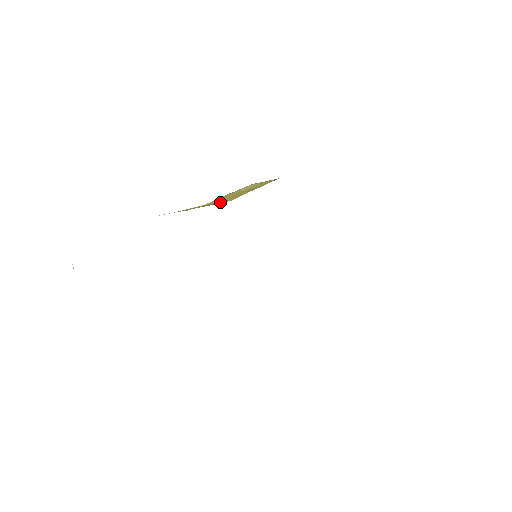
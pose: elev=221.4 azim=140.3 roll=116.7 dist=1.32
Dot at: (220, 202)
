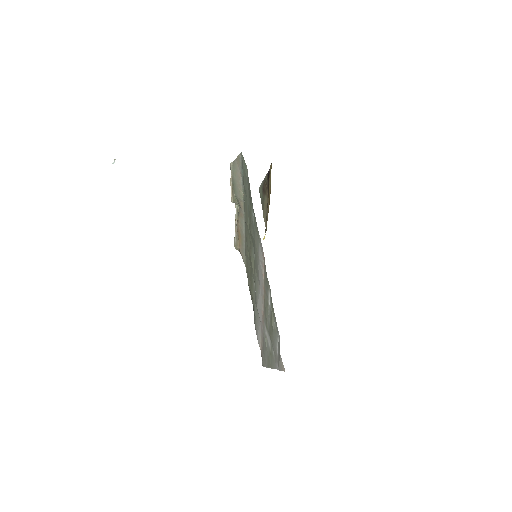
Dot at: occluded
